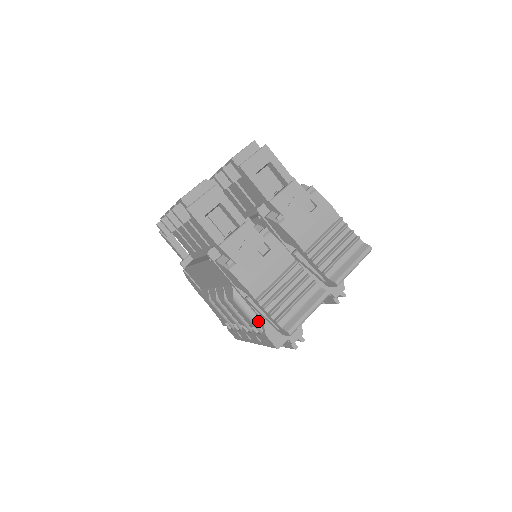
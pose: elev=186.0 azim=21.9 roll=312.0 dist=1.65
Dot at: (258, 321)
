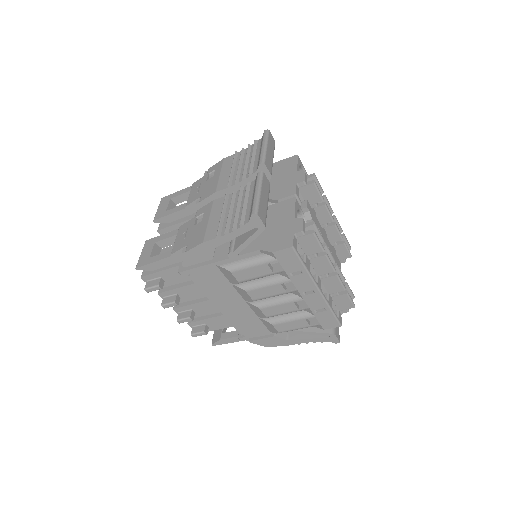
Dot at: (260, 256)
